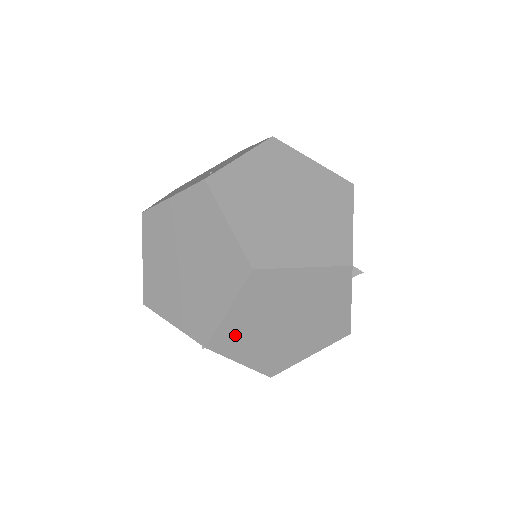
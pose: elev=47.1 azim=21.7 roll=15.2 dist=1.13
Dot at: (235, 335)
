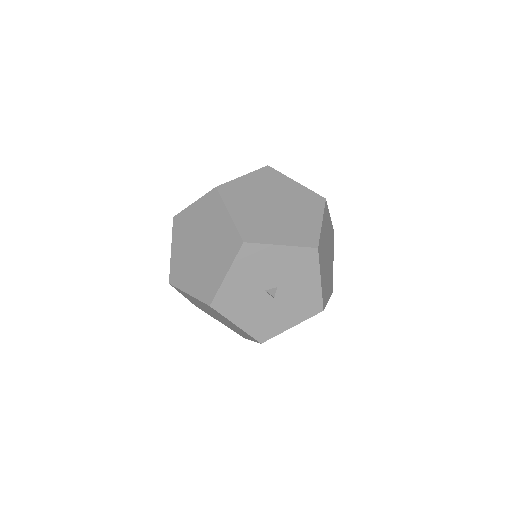
Dot at: (252, 227)
